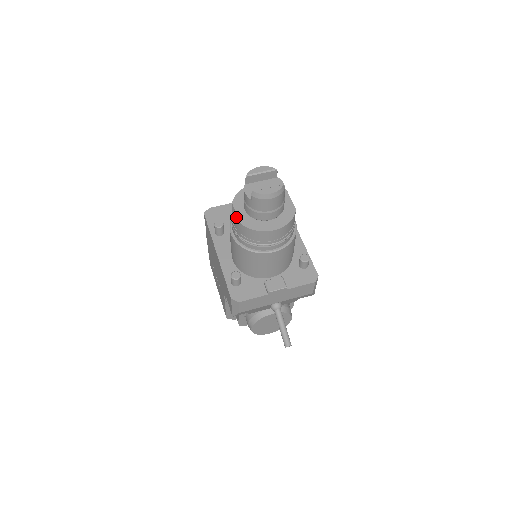
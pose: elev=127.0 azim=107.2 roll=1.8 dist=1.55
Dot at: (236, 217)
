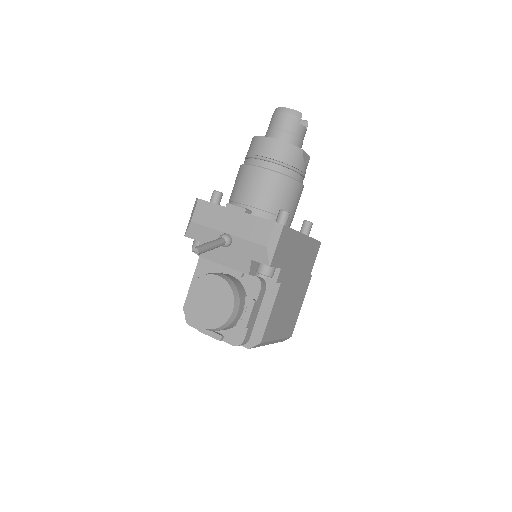
Dot at: occluded
